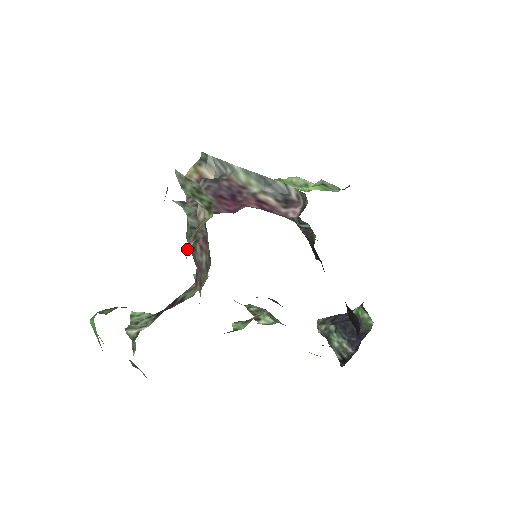
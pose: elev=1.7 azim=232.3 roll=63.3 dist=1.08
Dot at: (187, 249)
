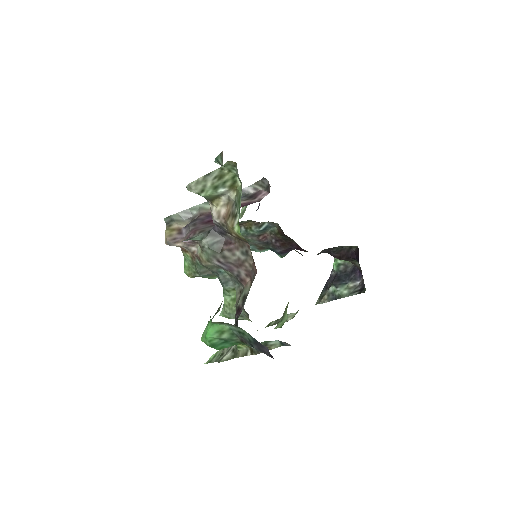
Dot at: (235, 229)
